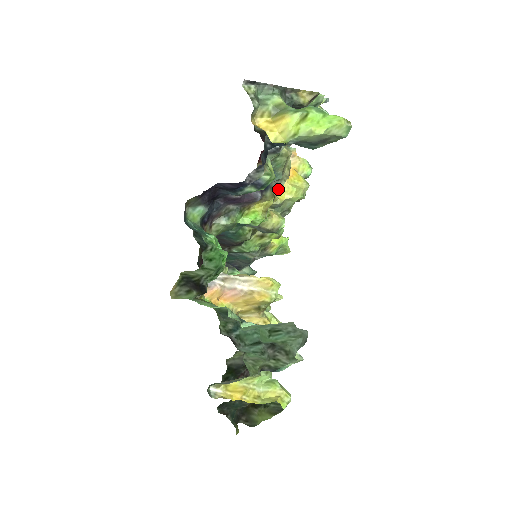
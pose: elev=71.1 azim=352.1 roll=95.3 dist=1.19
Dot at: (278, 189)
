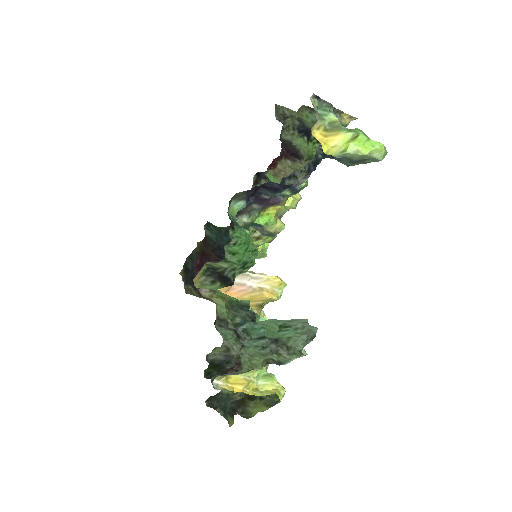
Dot at: occluded
